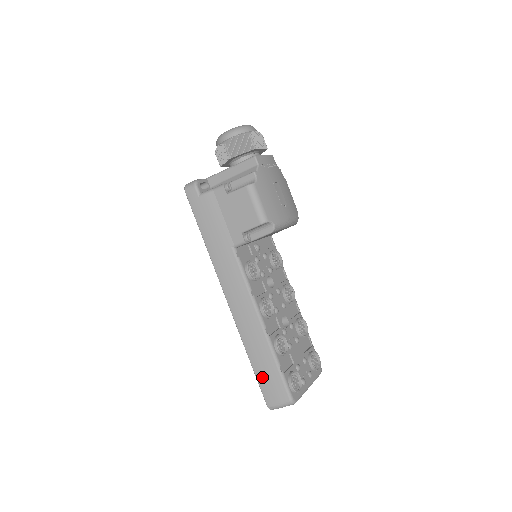
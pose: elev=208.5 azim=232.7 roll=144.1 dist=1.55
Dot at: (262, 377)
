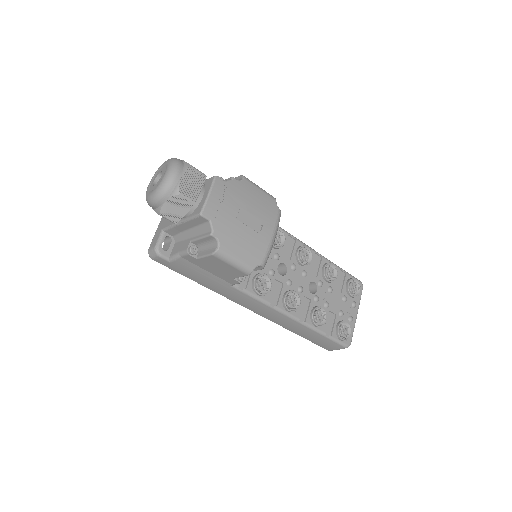
Dot at: (314, 341)
